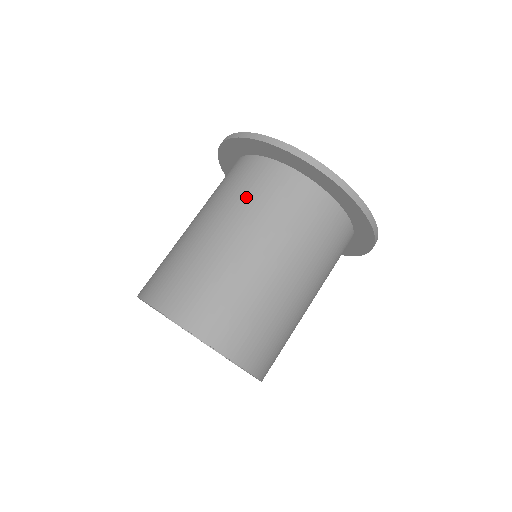
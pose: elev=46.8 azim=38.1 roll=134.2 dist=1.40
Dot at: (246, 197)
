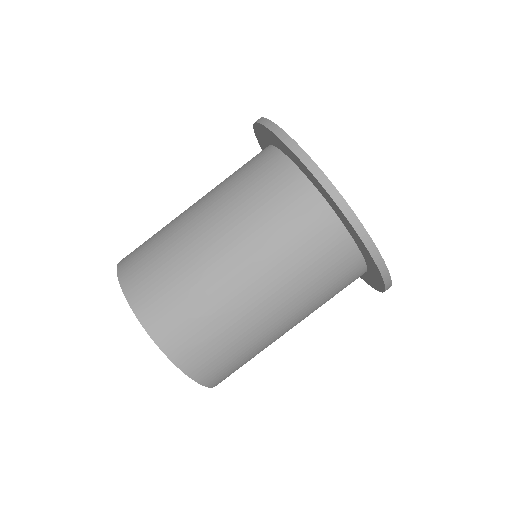
Dot at: (286, 246)
